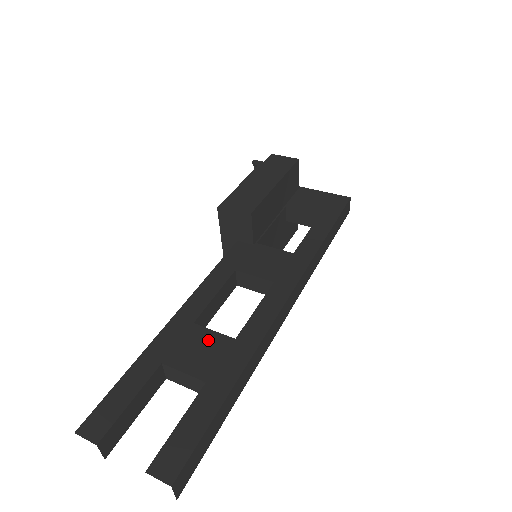
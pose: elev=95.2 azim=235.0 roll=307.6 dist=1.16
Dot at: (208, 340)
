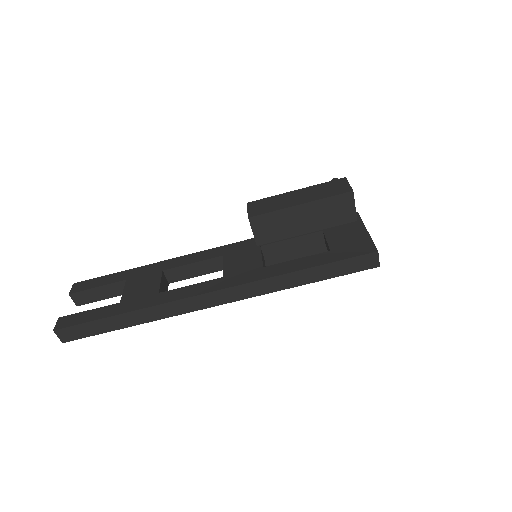
Dot at: (152, 284)
